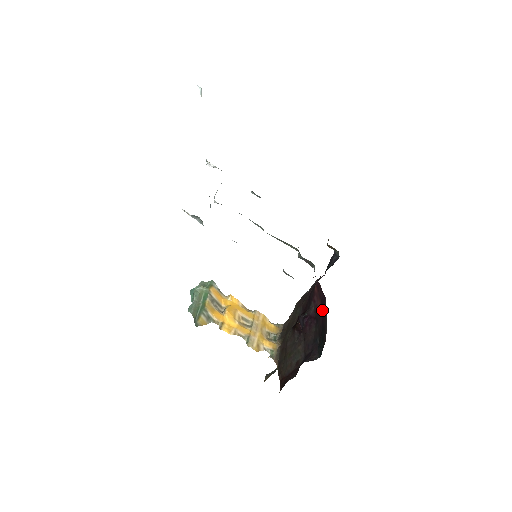
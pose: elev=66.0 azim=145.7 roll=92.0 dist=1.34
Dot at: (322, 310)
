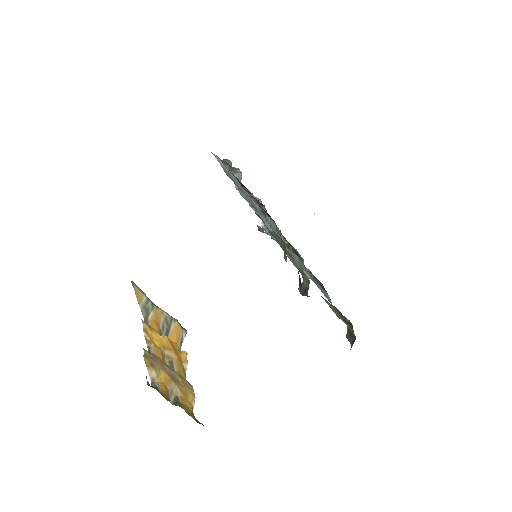
Dot at: occluded
